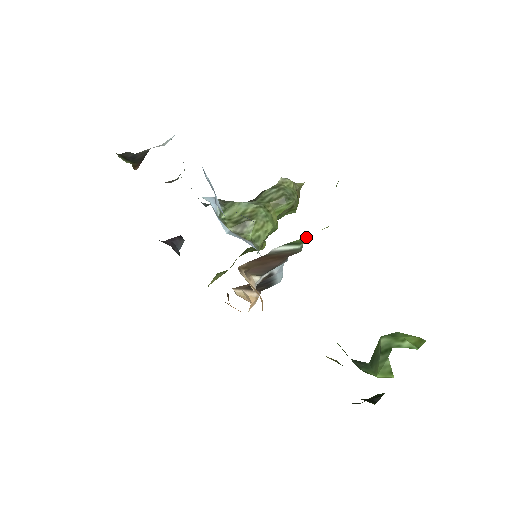
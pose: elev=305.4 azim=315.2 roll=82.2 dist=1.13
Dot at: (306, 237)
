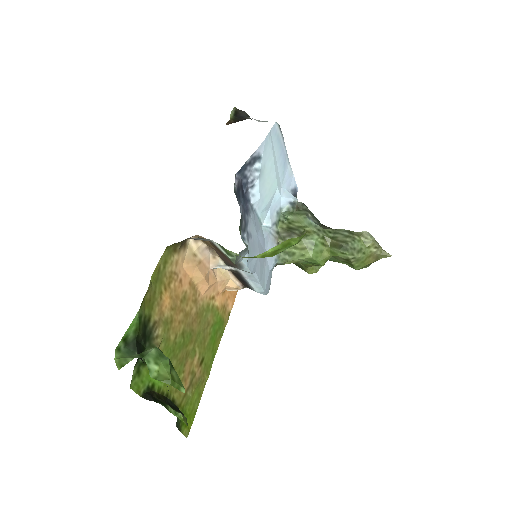
Dot at: (234, 253)
